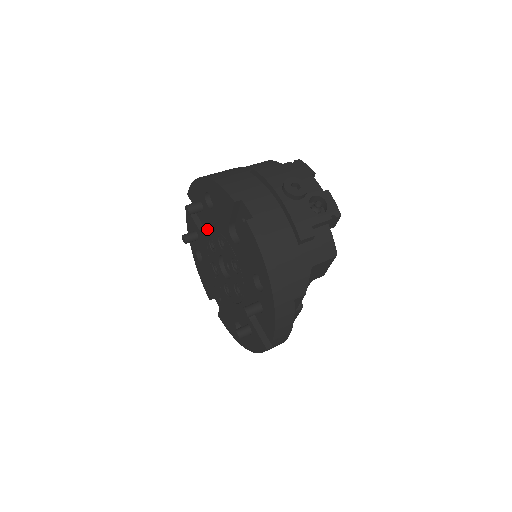
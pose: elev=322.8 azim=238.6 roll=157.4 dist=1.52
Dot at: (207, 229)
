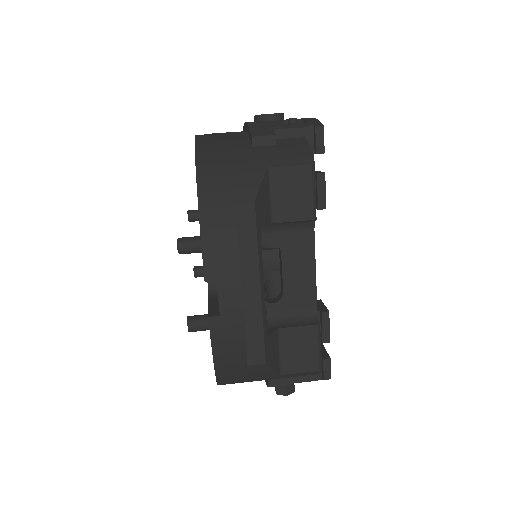
Dot at: occluded
